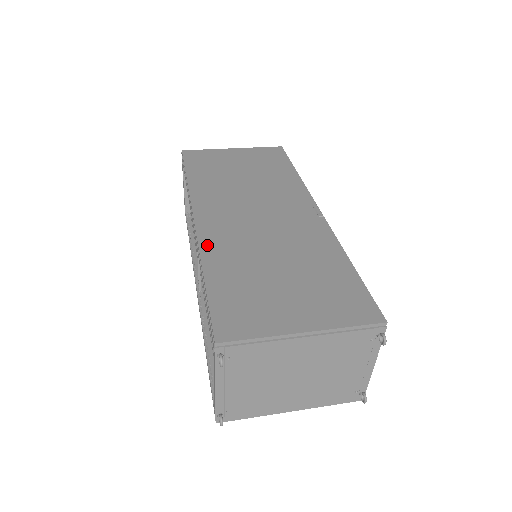
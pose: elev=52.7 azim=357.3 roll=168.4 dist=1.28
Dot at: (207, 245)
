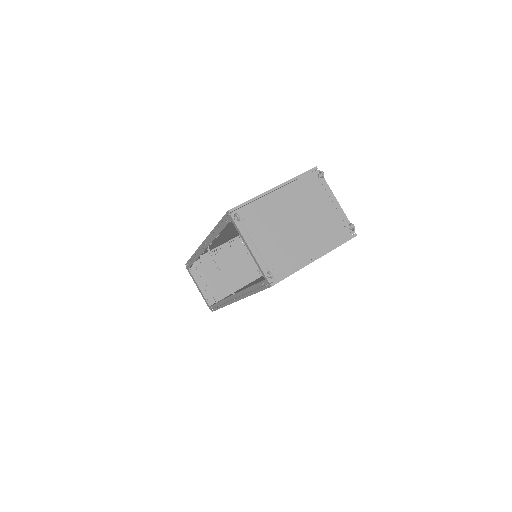
Dot at: occluded
